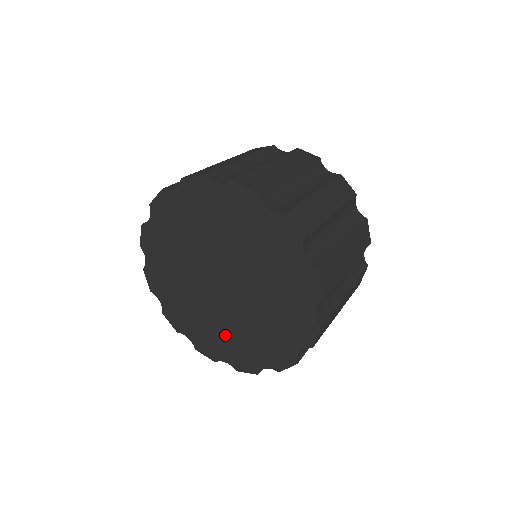
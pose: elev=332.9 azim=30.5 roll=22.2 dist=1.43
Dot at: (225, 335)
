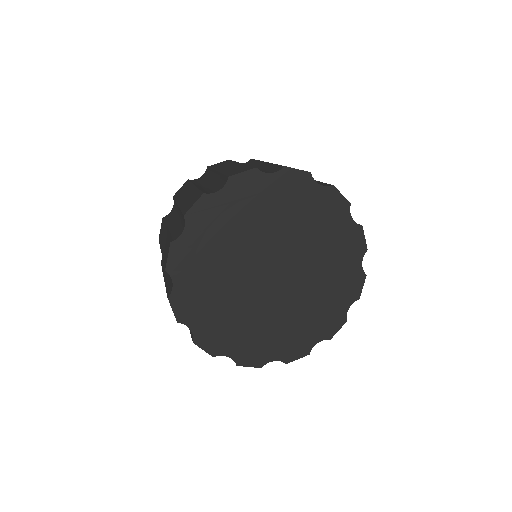
Dot at: (221, 309)
